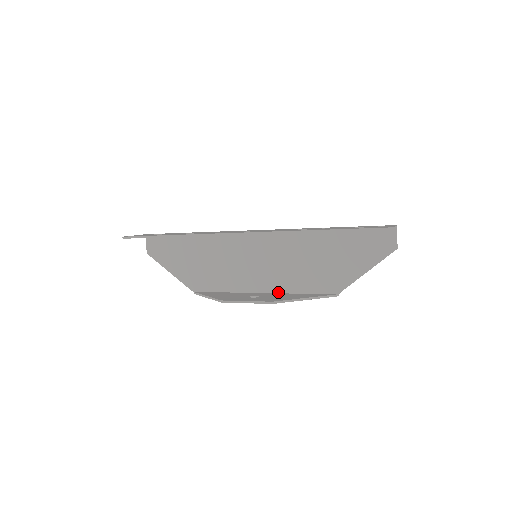
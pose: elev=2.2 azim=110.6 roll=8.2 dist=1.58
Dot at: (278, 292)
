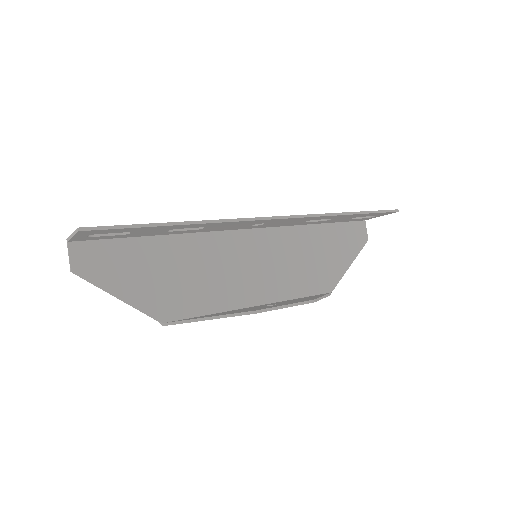
Dot at: (276, 301)
